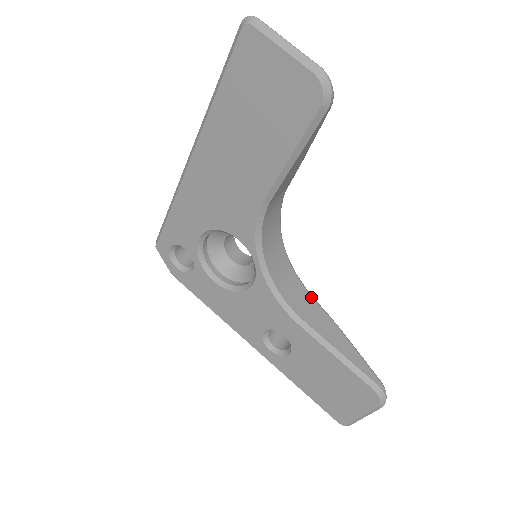
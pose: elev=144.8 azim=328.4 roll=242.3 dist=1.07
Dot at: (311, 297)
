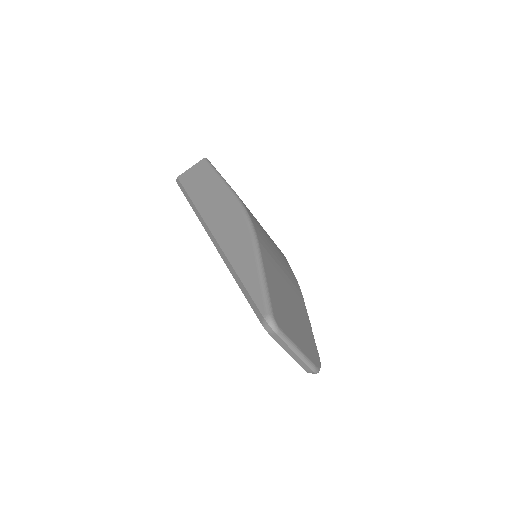
Dot at: occluded
